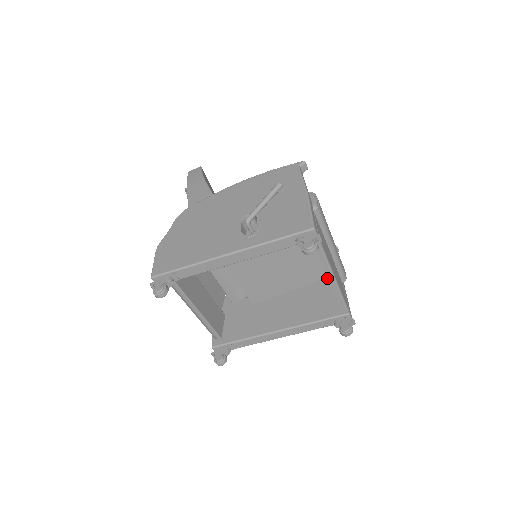
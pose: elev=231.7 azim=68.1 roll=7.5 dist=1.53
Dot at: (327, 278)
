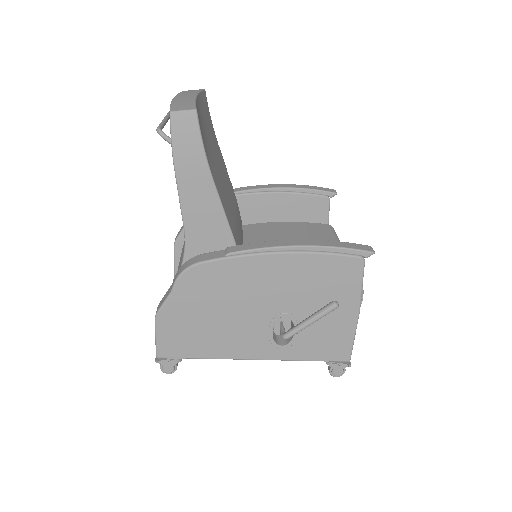
Dot at: occluded
